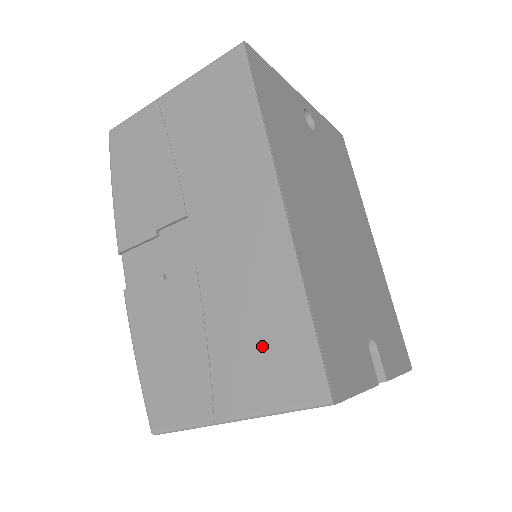
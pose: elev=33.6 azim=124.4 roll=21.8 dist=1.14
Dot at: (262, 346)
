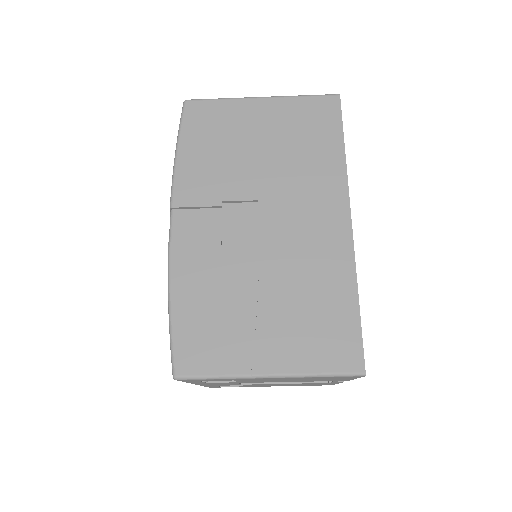
Dot at: (312, 321)
